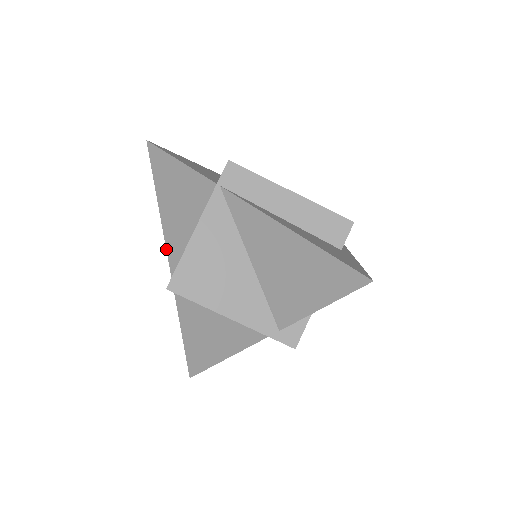
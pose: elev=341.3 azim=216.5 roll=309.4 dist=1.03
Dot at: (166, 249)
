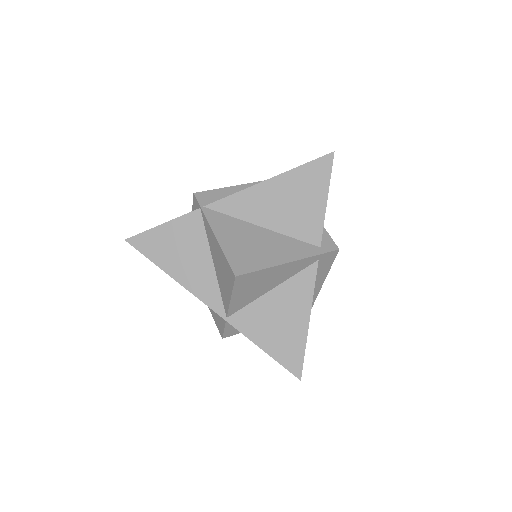
Dot at: occluded
